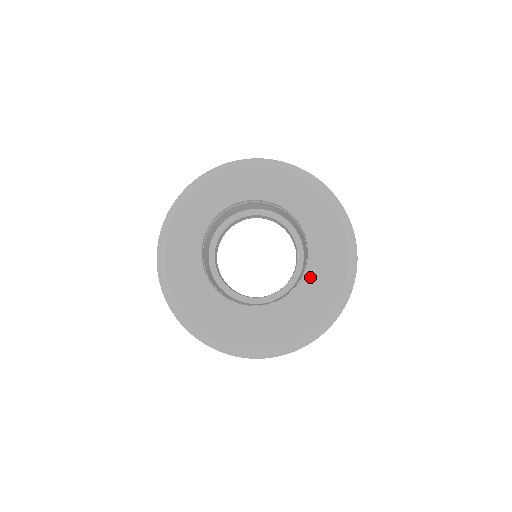
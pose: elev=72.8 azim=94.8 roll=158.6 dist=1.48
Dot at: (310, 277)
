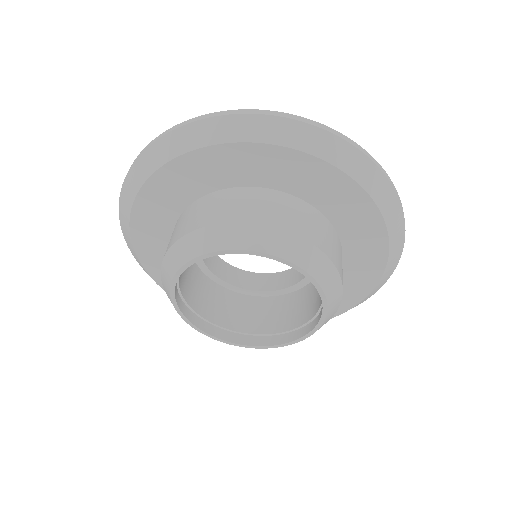
Dot at: occluded
